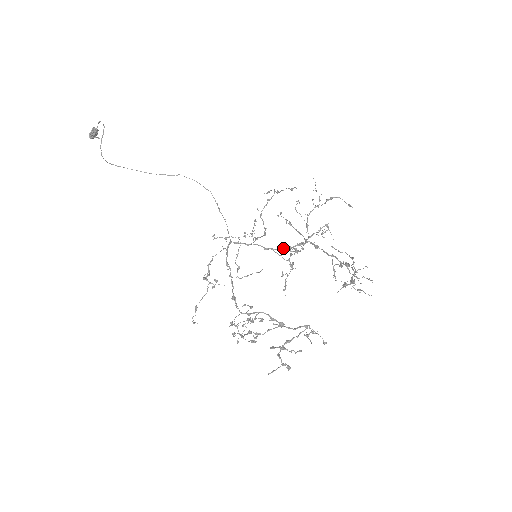
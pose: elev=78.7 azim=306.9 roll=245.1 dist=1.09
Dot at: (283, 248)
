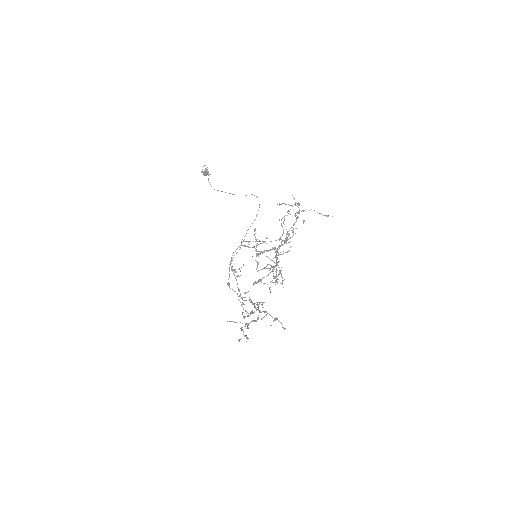
Dot at: (263, 251)
